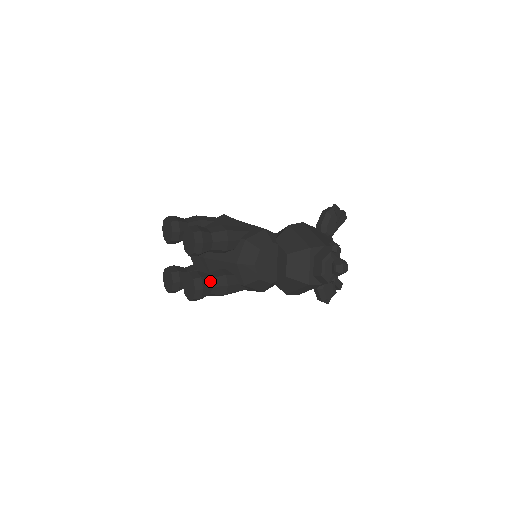
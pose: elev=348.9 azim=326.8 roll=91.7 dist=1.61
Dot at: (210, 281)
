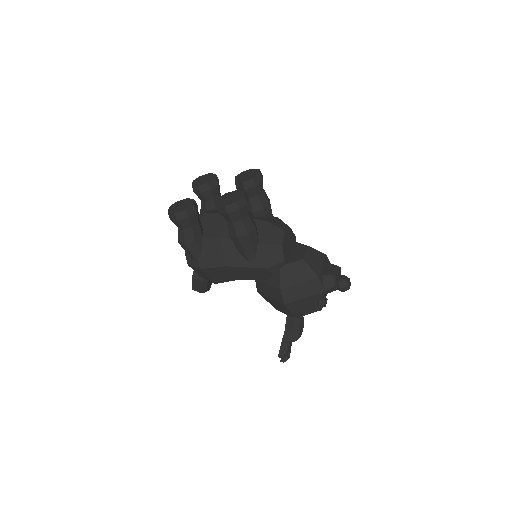
Dot at: occluded
